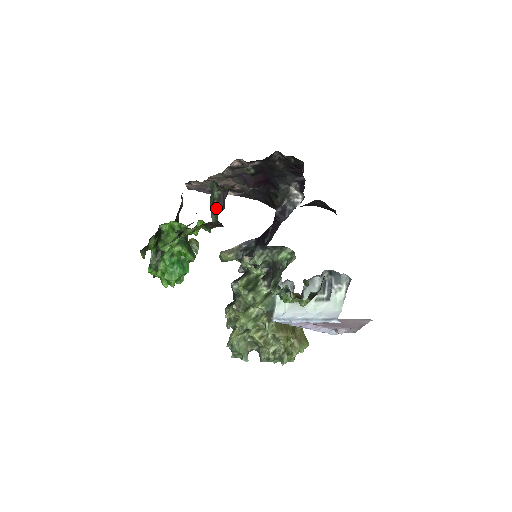
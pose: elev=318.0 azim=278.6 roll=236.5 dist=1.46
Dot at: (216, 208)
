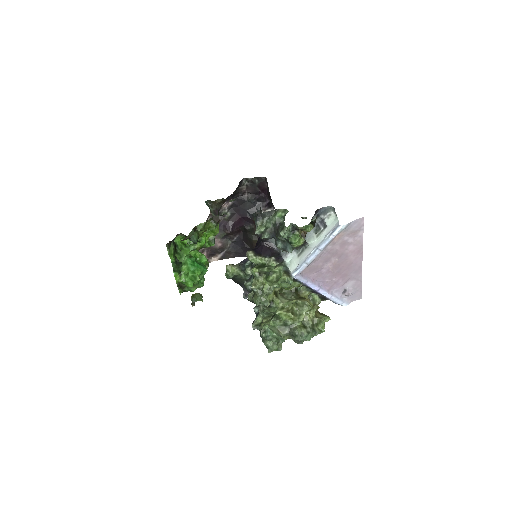
Dot at: occluded
